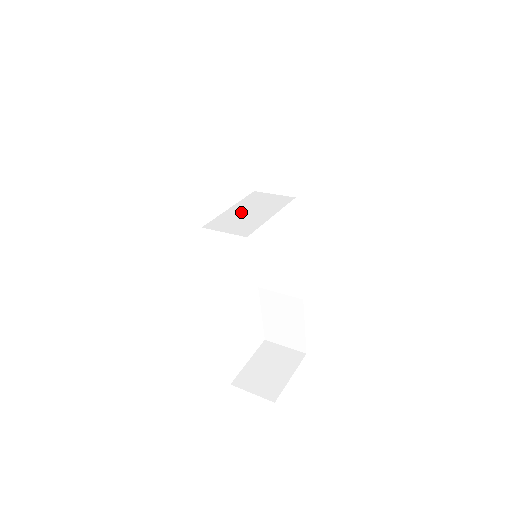
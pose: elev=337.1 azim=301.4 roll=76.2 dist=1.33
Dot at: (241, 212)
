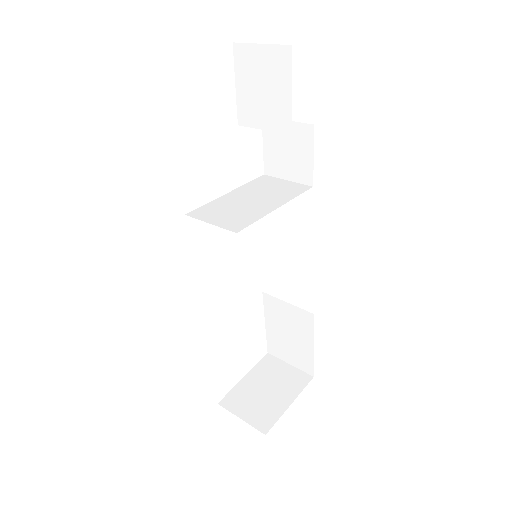
Dot at: (240, 199)
